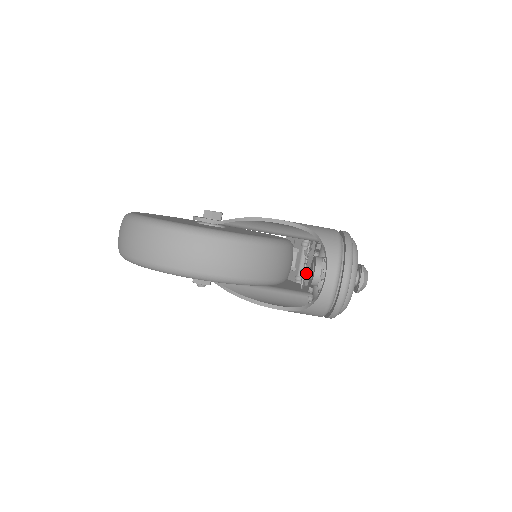
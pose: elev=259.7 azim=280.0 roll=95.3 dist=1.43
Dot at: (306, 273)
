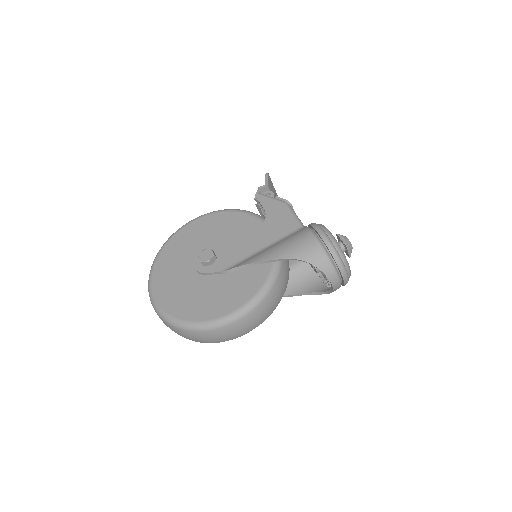
Dot at: occluded
